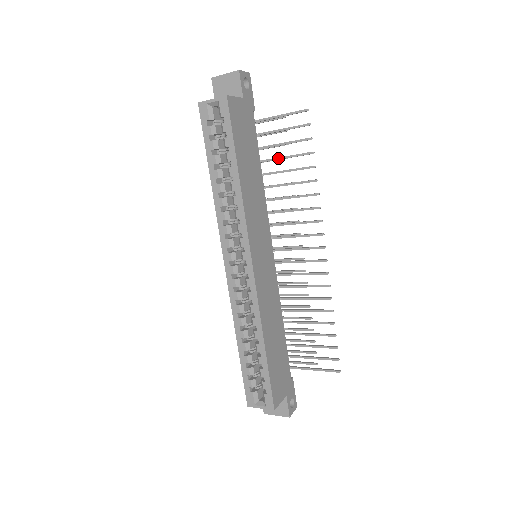
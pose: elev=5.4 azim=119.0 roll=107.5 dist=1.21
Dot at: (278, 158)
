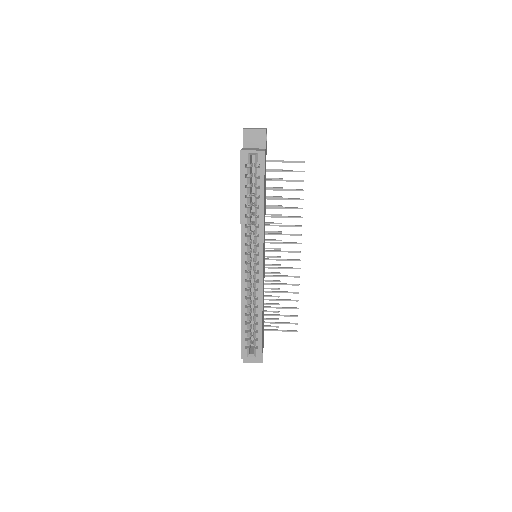
Dot at: (277, 189)
